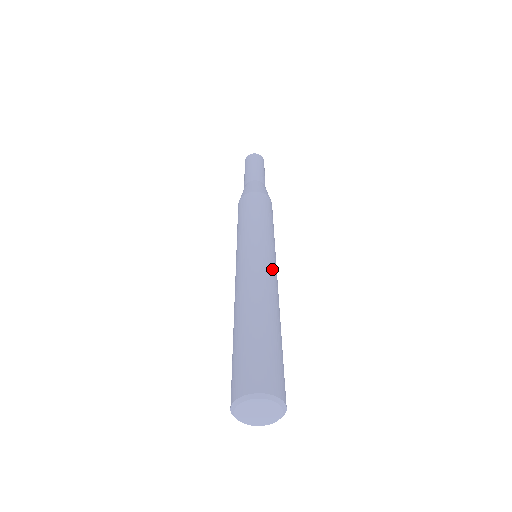
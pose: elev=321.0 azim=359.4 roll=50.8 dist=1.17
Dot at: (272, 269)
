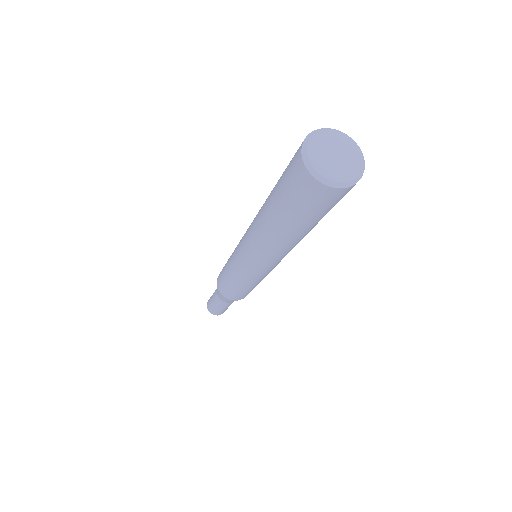
Dot at: occluded
